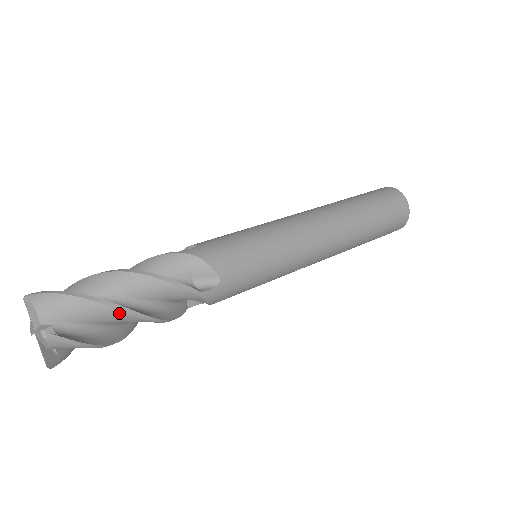
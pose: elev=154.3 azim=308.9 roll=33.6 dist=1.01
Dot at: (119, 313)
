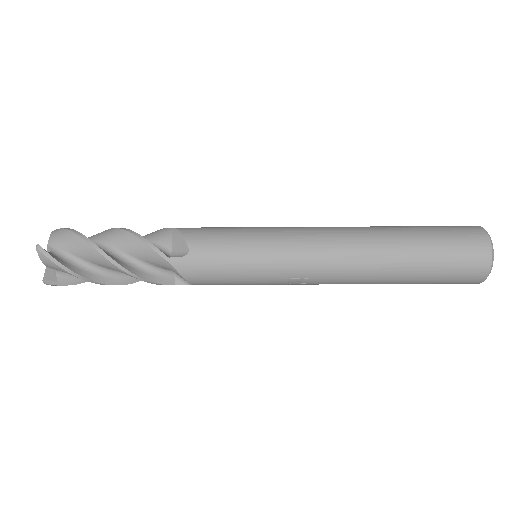
Dot at: (93, 250)
